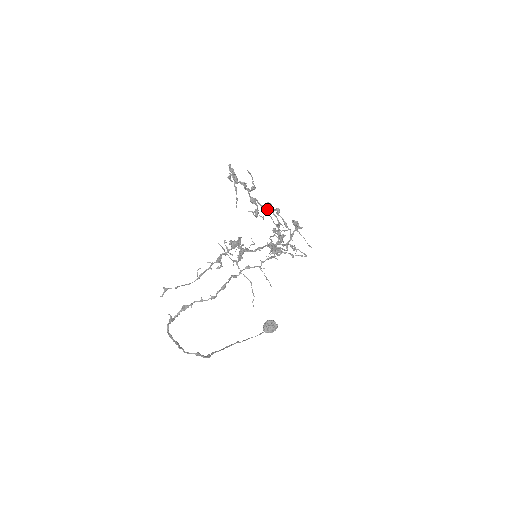
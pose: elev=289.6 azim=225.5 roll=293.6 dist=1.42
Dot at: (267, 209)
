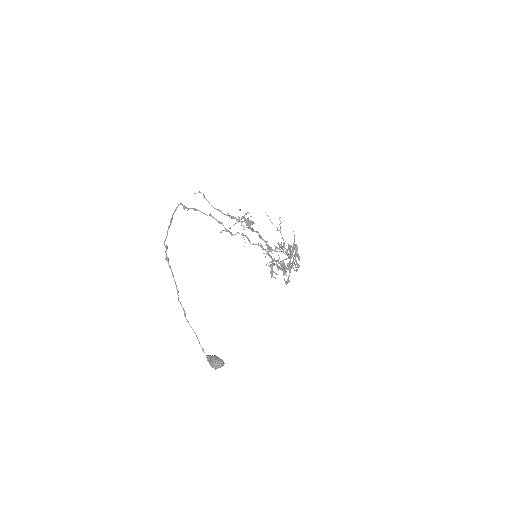
Dot at: occluded
